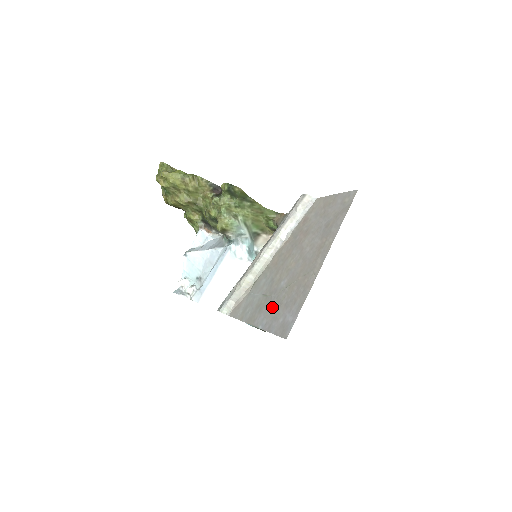
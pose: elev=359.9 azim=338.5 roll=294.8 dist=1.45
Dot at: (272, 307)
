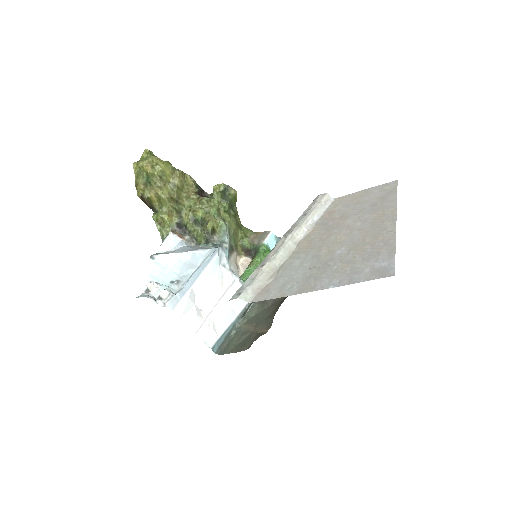
Dot at: (339, 269)
